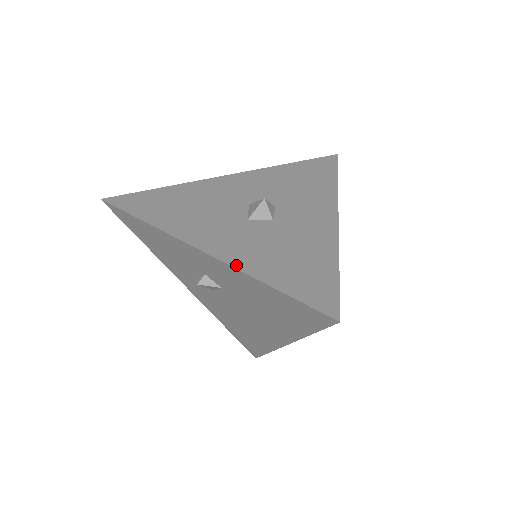
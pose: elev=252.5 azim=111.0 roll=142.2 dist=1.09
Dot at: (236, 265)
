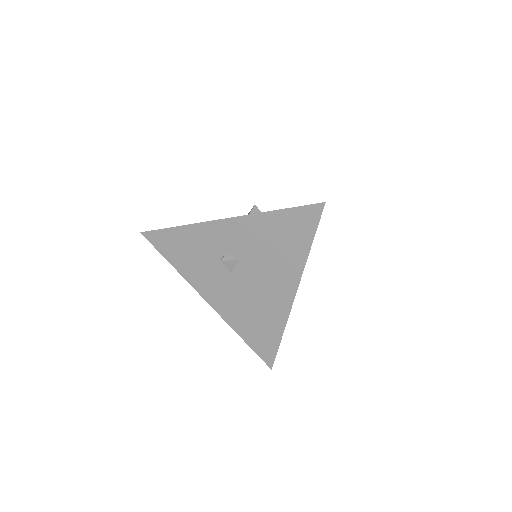
Dot at: (250, 214)
